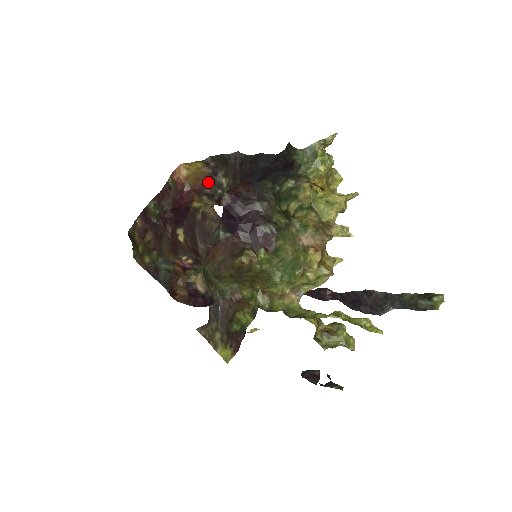
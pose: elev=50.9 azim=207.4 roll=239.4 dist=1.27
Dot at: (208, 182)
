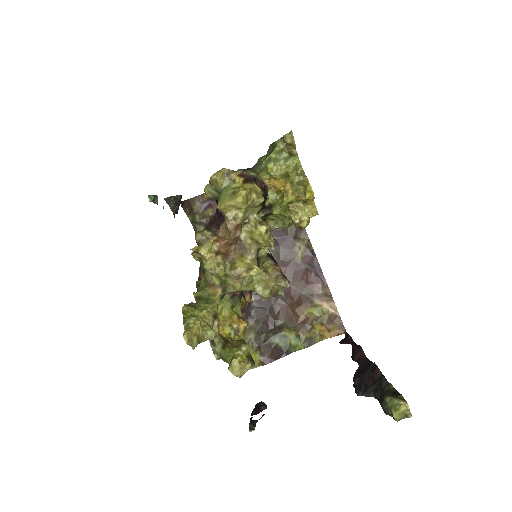
Dot at: occluded
